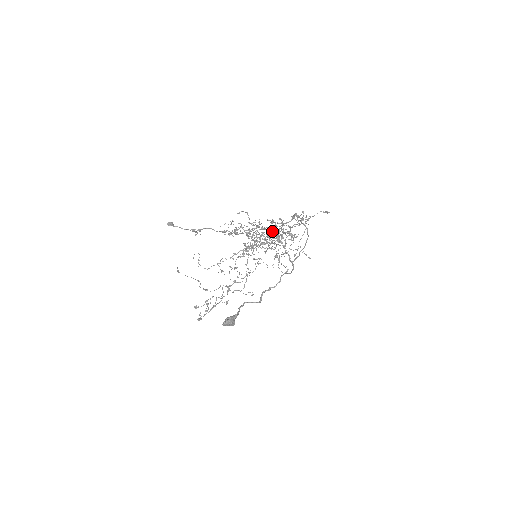
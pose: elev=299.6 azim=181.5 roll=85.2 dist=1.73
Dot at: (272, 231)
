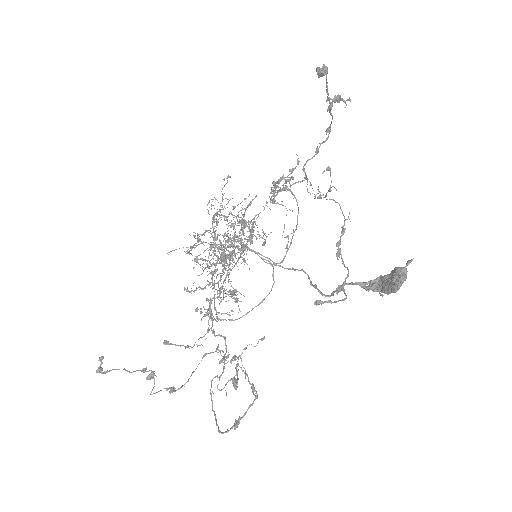
Dot at: occluded
